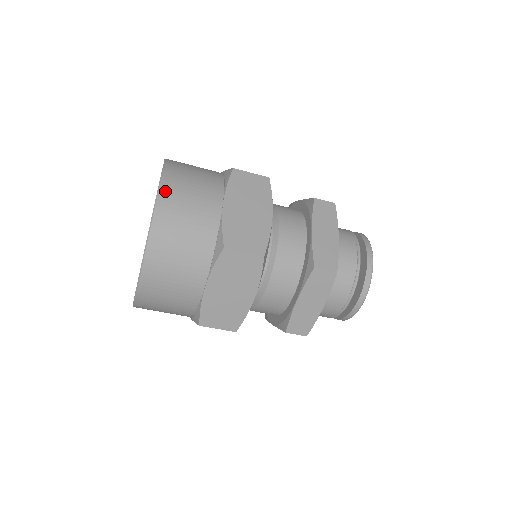
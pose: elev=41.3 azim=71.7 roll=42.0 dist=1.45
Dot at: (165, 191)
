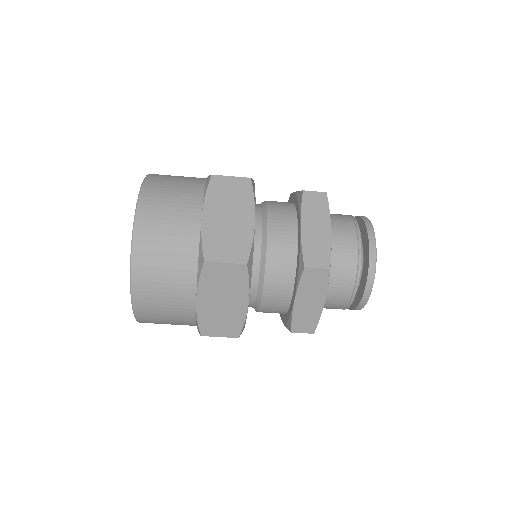
Dot at: (142, 212)
